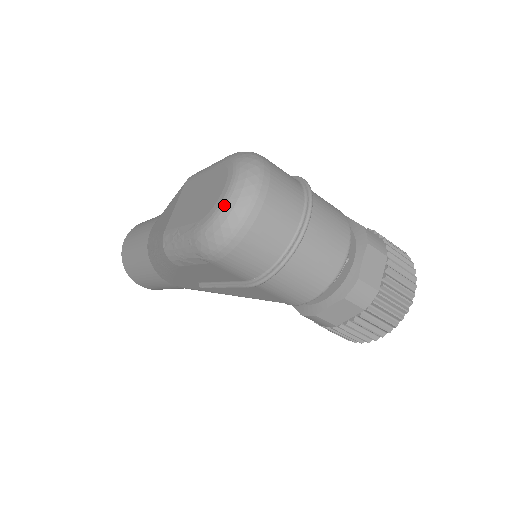
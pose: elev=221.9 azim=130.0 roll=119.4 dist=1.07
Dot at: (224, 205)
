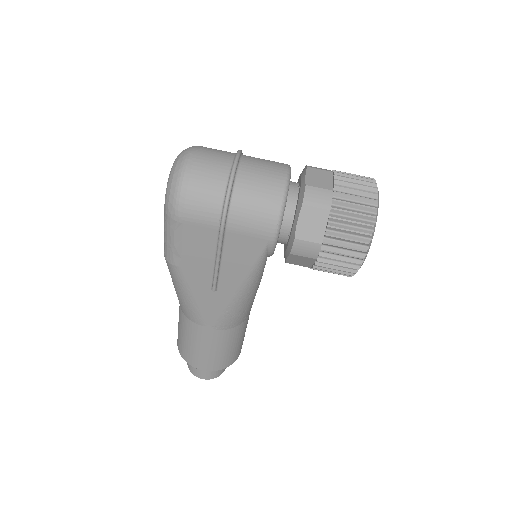
Dot at: (171, 171)
